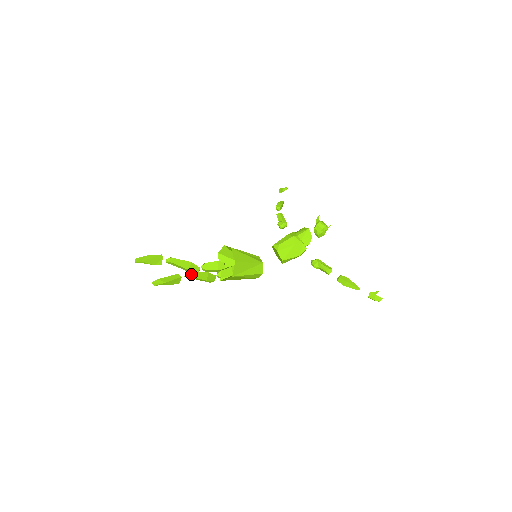
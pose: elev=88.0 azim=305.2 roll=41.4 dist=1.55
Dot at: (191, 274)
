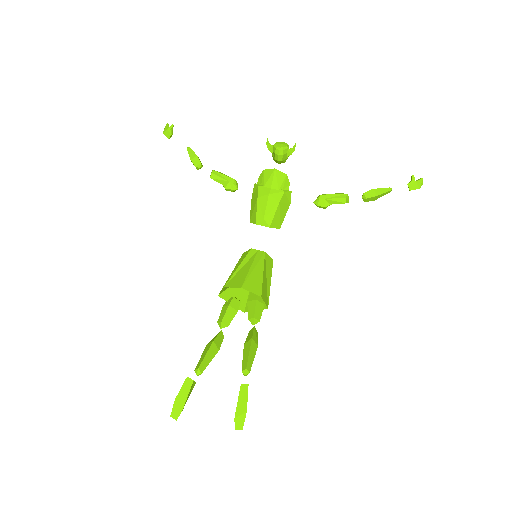
Dot at: (248, 367)
